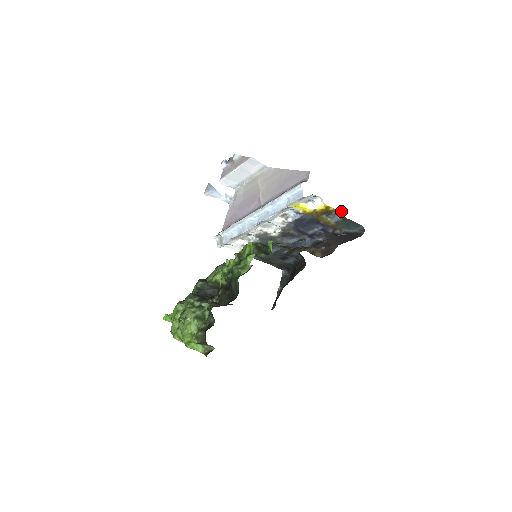
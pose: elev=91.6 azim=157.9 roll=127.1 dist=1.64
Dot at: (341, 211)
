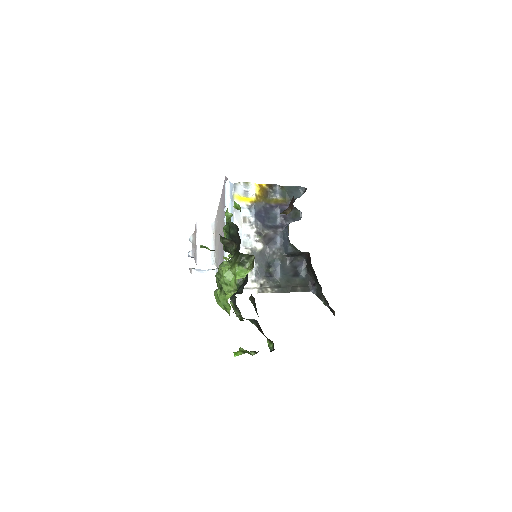
Dot at: (273, 185)
